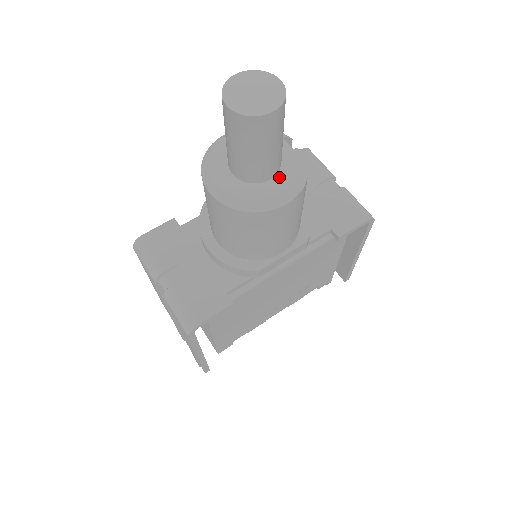
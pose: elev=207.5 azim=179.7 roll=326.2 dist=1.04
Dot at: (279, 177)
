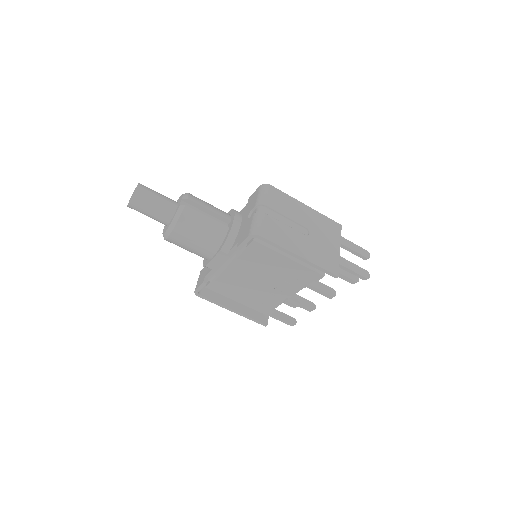
Dot at: (170, 222)
